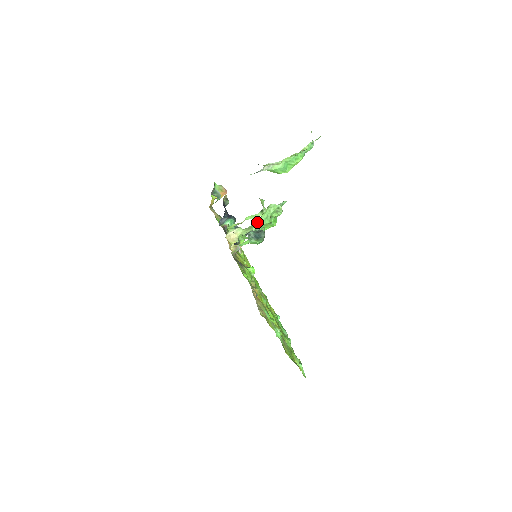
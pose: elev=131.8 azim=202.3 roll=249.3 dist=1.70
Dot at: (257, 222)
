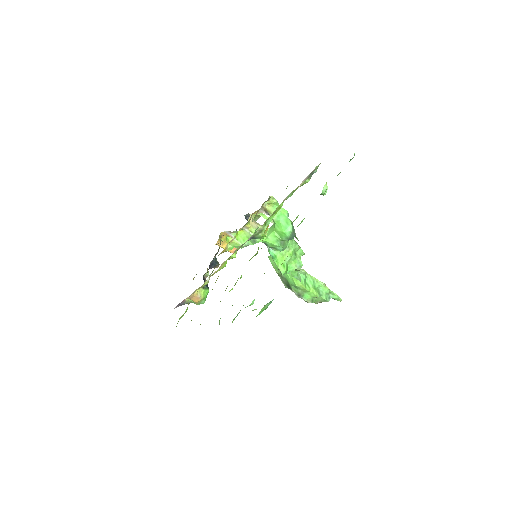
Dot at: occluded
